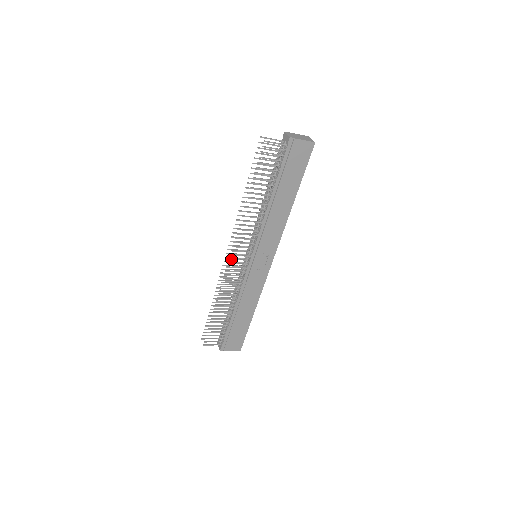
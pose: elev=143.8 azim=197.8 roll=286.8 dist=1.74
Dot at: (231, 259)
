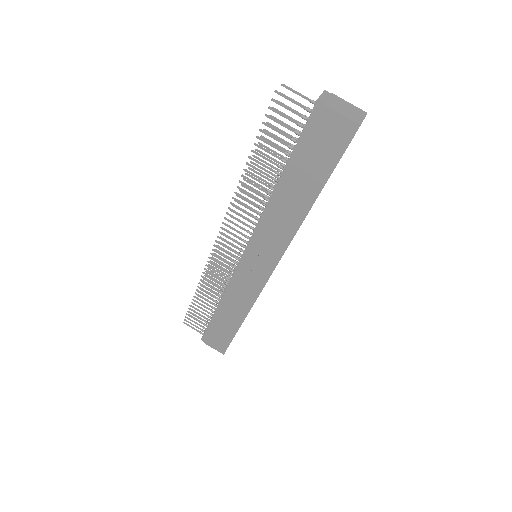
Dot at: (218, 242)
